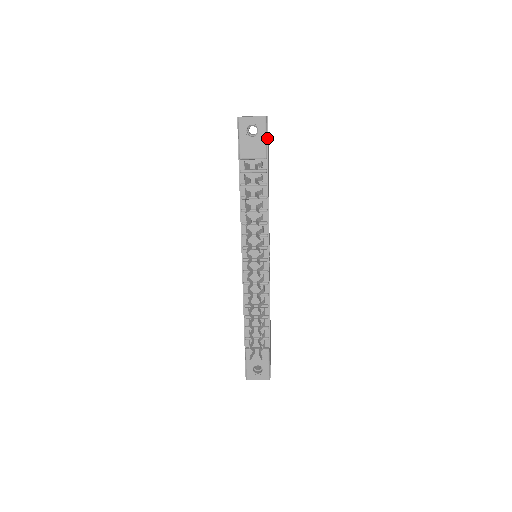
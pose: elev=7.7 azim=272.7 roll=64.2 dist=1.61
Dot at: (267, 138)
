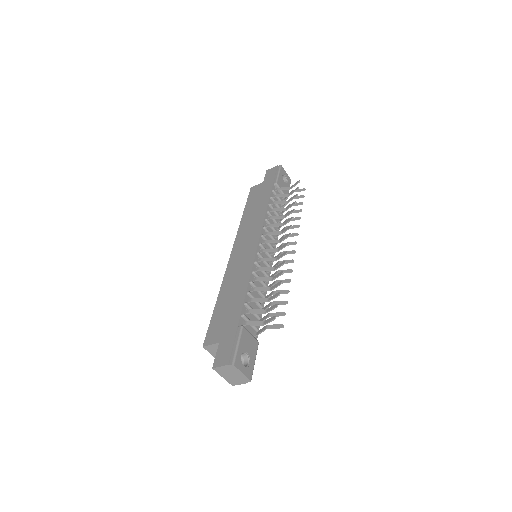
Dot at: occluded
